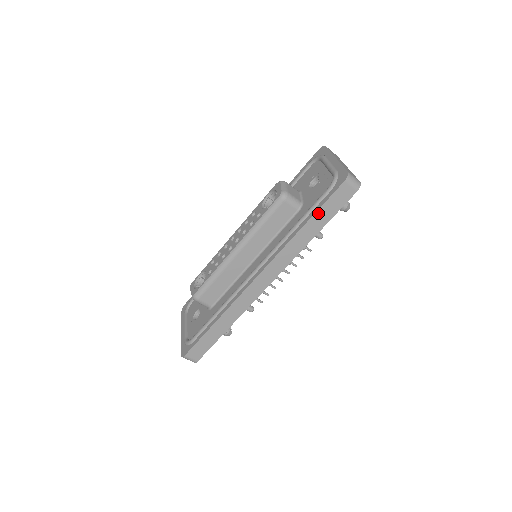
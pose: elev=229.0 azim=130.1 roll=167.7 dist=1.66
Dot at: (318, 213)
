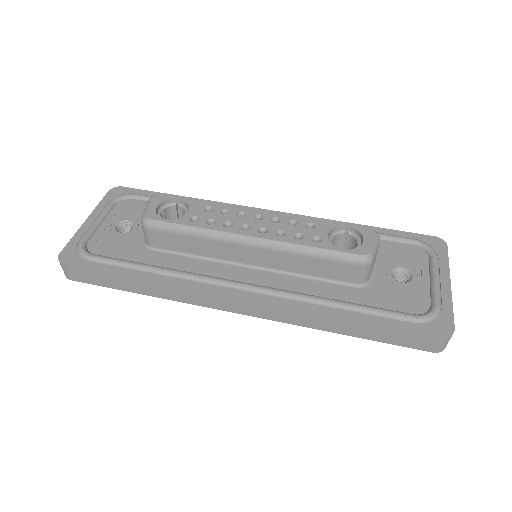
Dot at: (377, 326)
